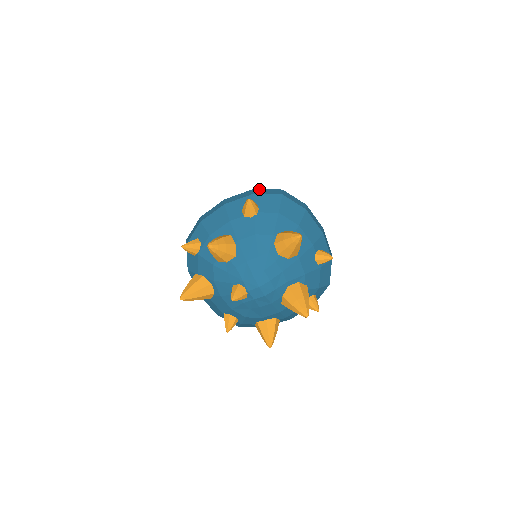
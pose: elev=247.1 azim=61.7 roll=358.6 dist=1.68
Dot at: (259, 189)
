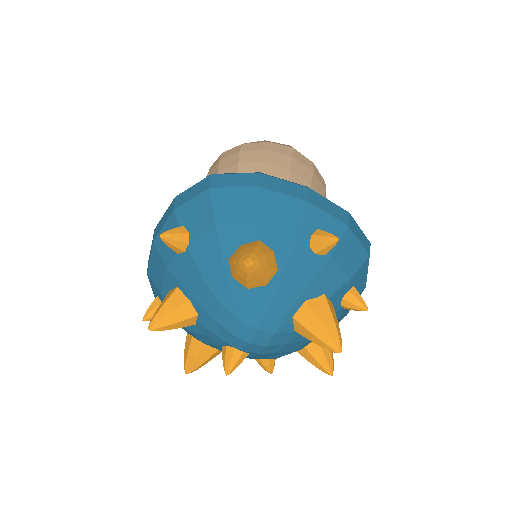
Dot at: (181, 193)
